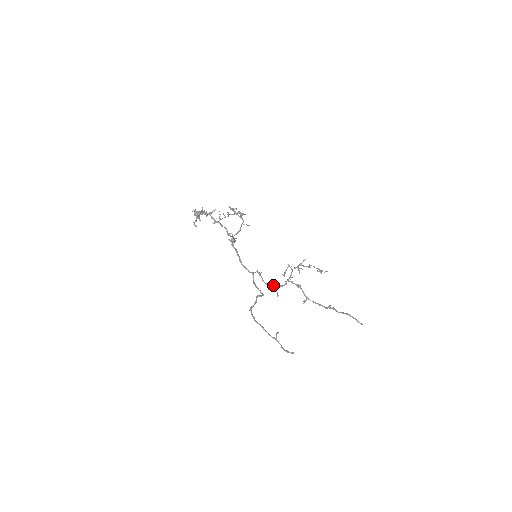
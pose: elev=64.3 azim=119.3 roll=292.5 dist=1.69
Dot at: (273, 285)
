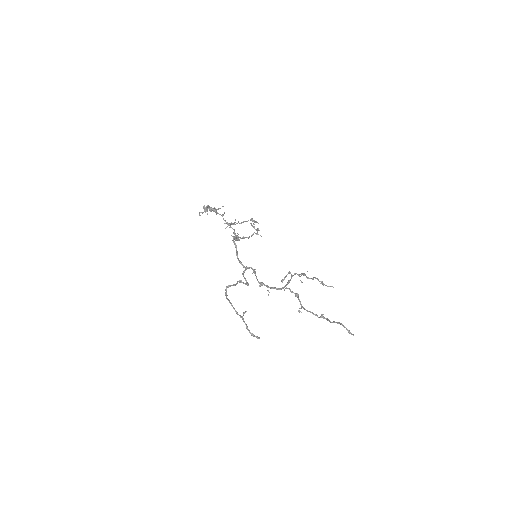
Dot at: (266, 285)
